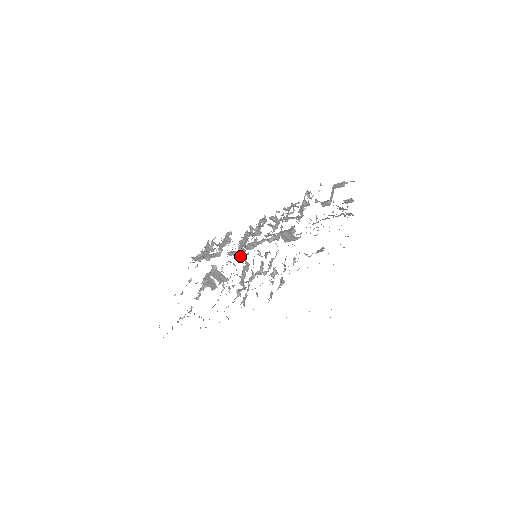
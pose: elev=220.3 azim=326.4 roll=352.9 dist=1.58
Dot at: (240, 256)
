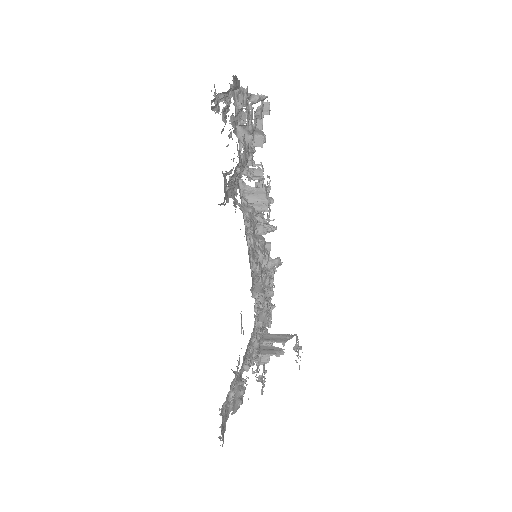
Dot at: occluded
